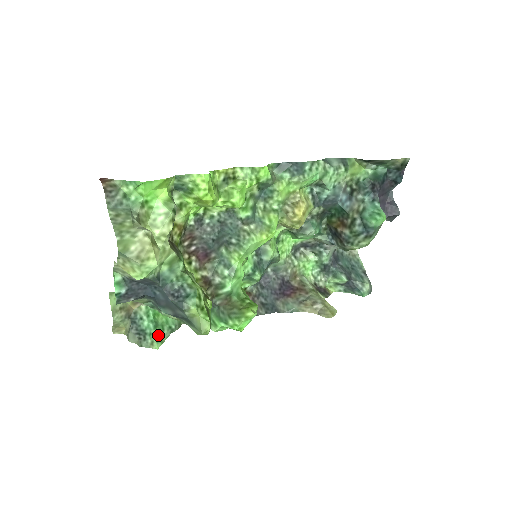
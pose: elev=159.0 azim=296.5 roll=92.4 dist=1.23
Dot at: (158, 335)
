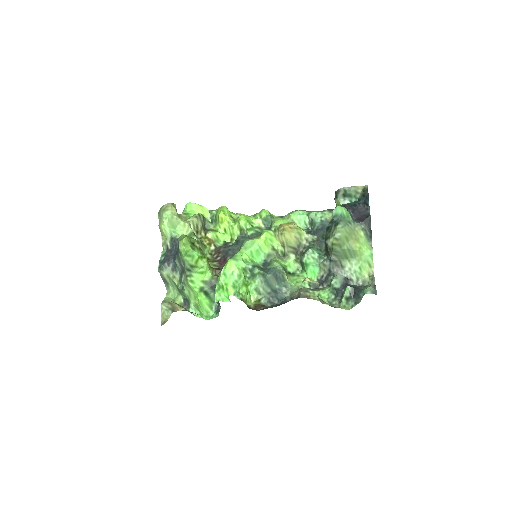
Dot at: occluded
